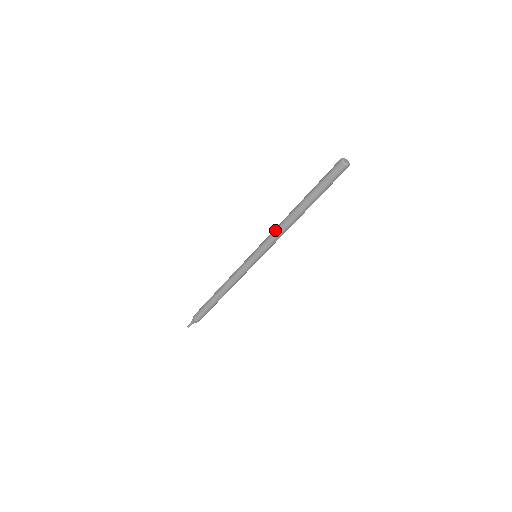
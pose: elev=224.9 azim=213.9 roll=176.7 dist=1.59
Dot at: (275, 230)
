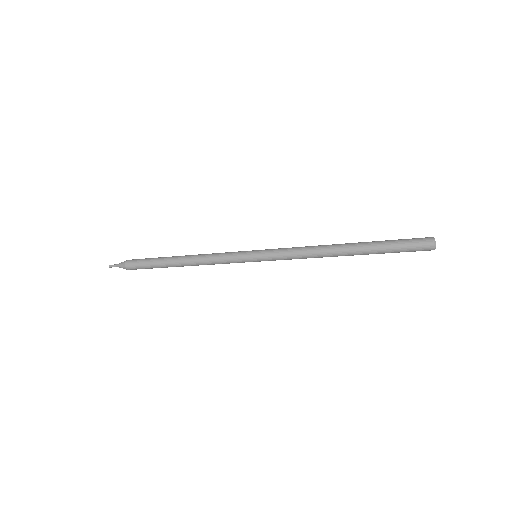
Dot at: (302, 251)
